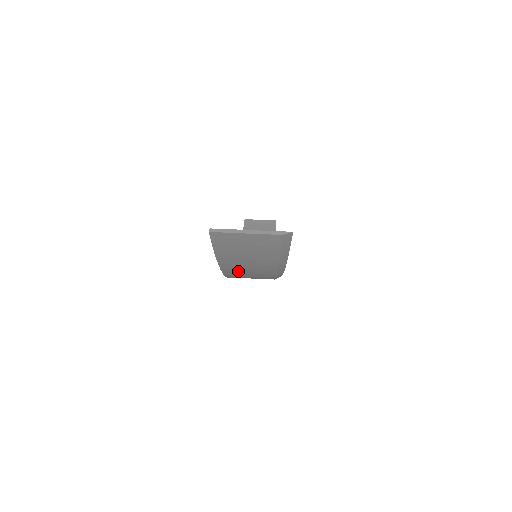
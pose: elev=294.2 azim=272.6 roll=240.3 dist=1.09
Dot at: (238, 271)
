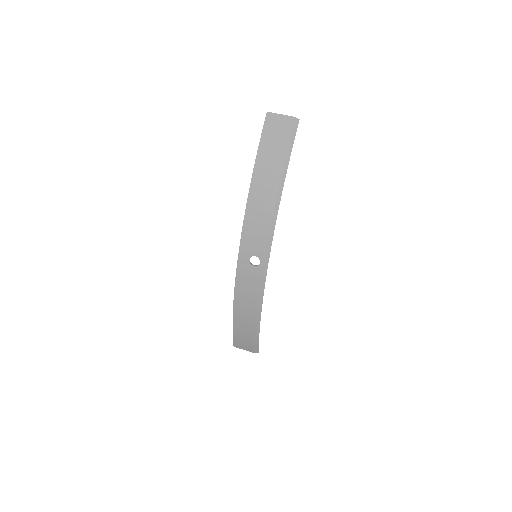
Dot at: (261, 173)
